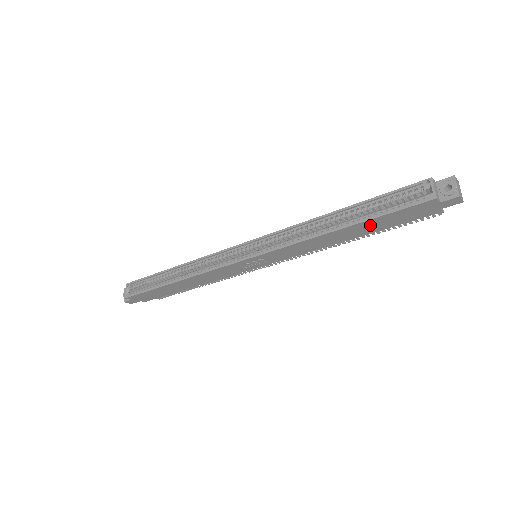
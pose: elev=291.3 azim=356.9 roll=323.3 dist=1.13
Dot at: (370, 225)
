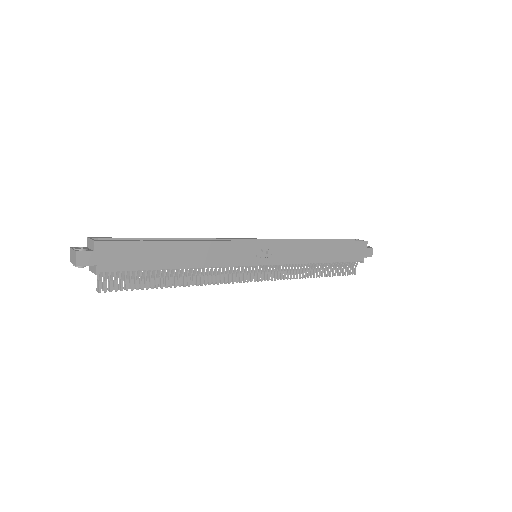
Dot at: (338, 249)
